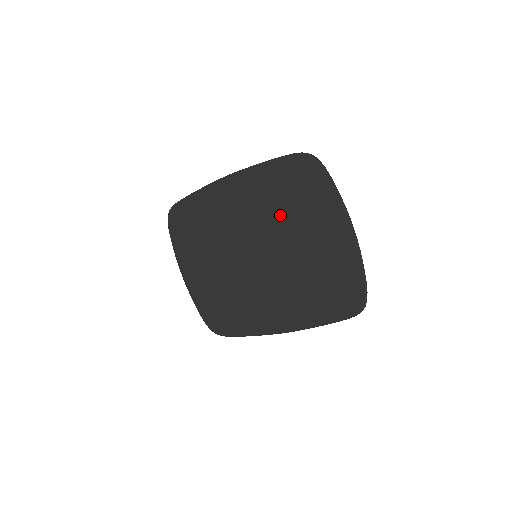
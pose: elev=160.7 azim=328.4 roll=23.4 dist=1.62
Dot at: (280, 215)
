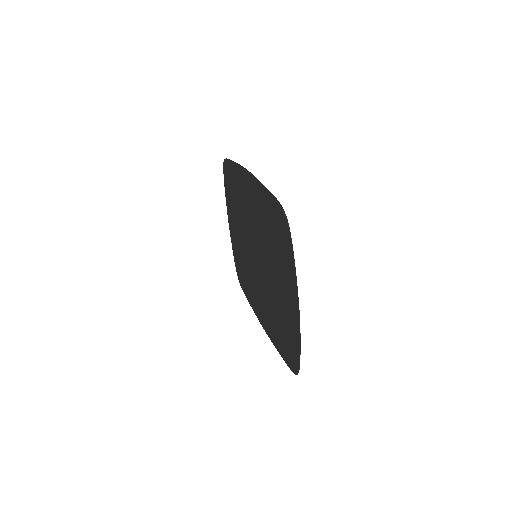
Dot at: (267, 242)
